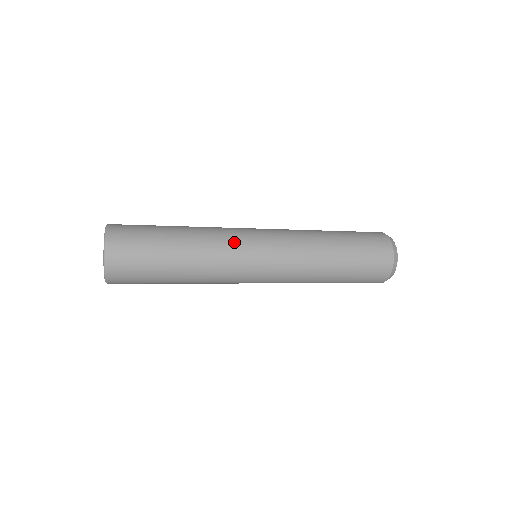
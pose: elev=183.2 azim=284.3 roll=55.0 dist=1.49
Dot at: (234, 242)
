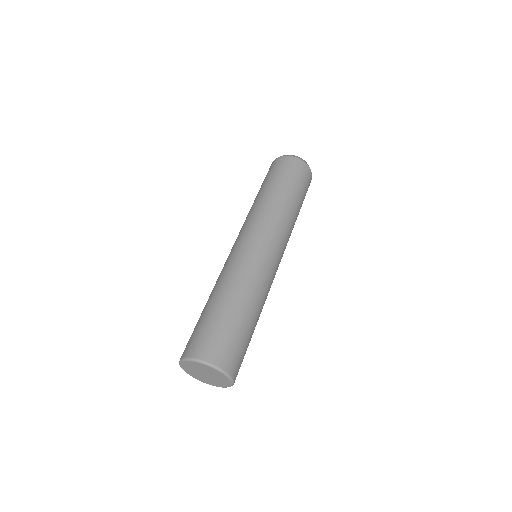
Dot at: occluded
